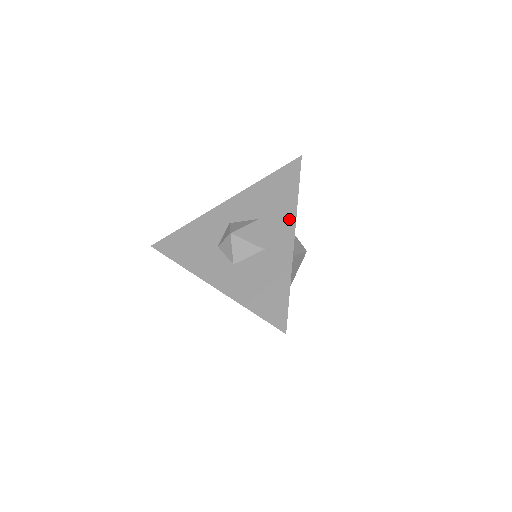
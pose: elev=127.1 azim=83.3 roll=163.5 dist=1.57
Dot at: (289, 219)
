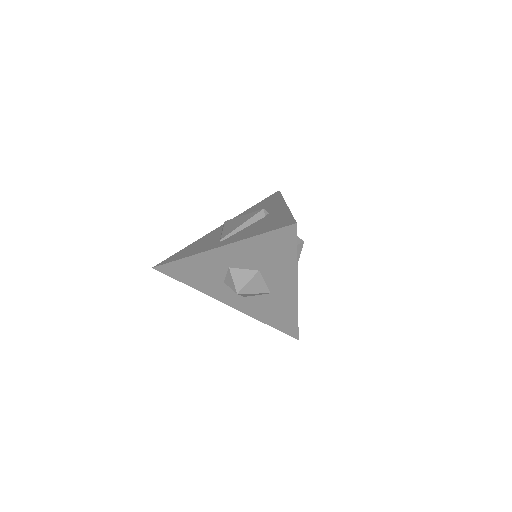
Dot at: (290, 278)
